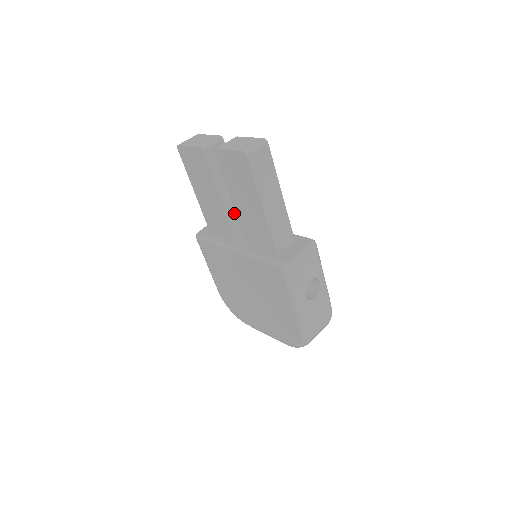
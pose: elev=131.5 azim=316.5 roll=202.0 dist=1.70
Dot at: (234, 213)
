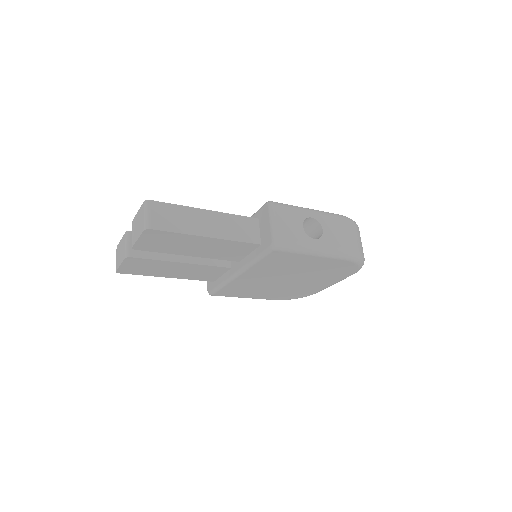
Dot at: occluded
